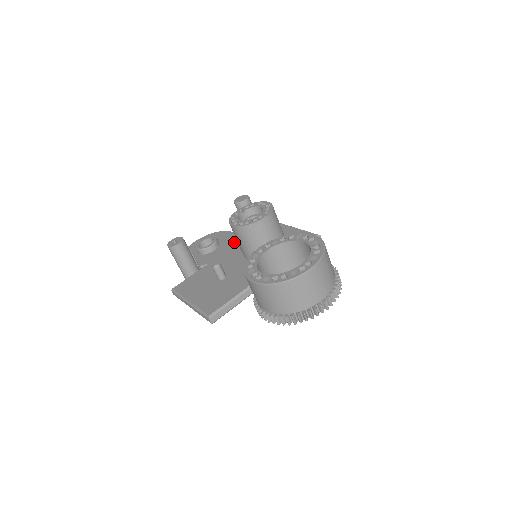
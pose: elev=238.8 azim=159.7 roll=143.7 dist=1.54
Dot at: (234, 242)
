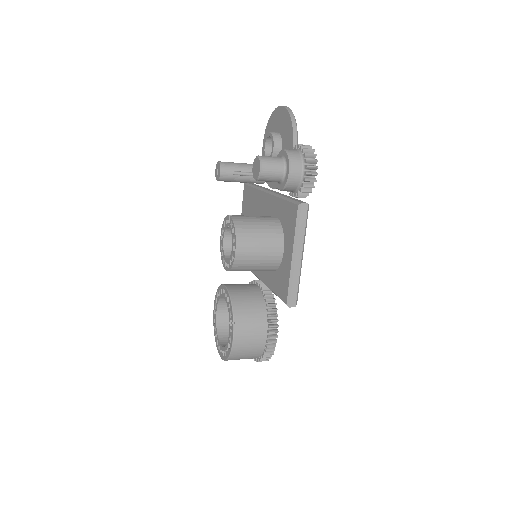
Dot at: occluded
